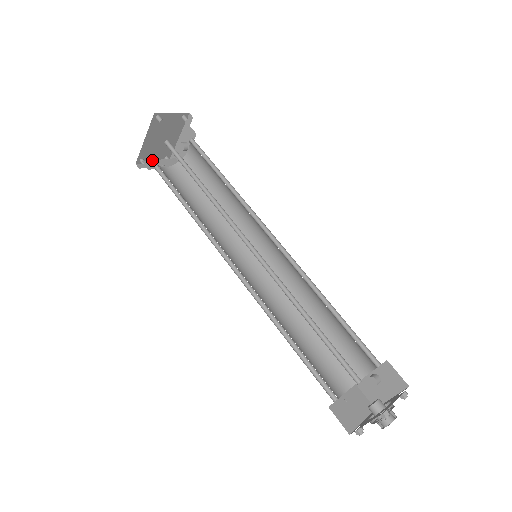
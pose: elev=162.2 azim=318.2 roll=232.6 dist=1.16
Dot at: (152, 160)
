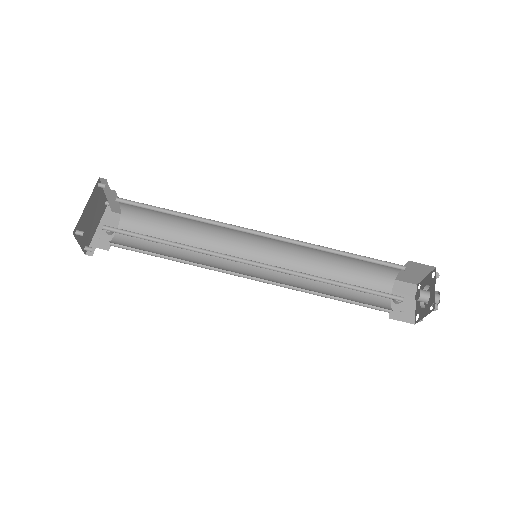
Dot at: occluded
